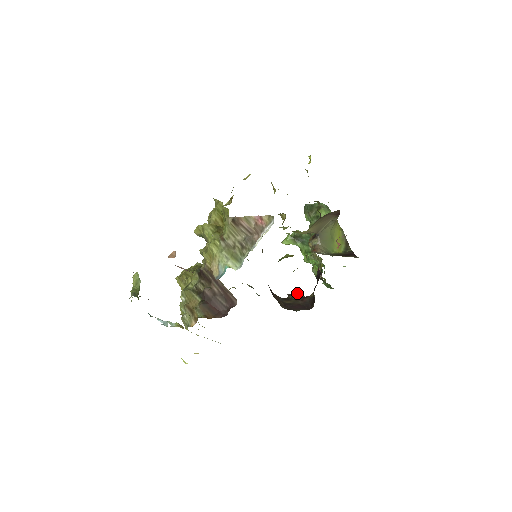
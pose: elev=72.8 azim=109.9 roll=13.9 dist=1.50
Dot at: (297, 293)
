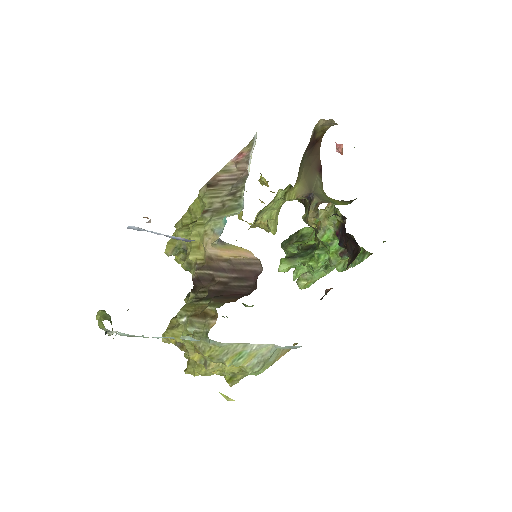
Dot at: (330, 289)
